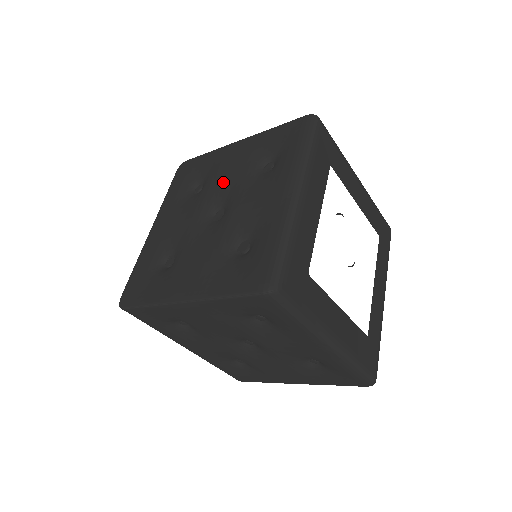
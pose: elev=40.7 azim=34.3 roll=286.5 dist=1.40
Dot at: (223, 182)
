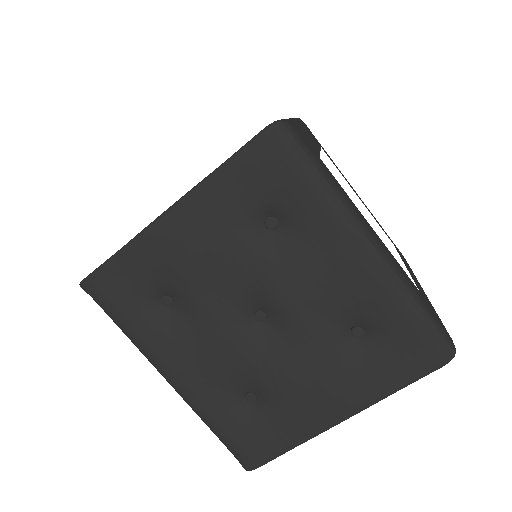
Dot at: occluded
